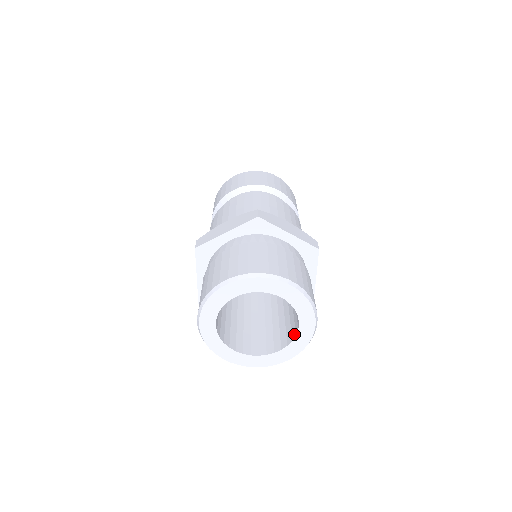
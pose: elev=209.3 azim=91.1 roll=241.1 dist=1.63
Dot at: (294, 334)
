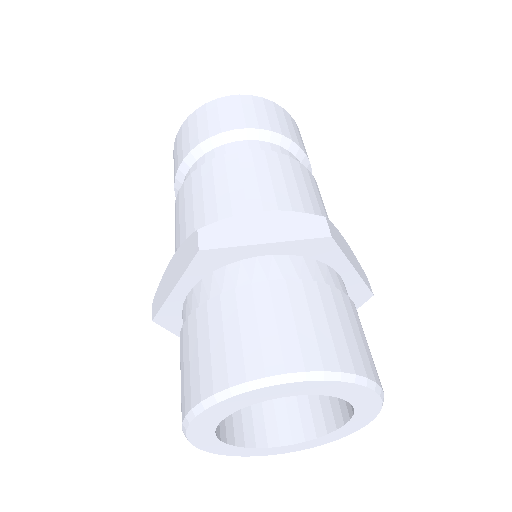
Dot at: occluded
